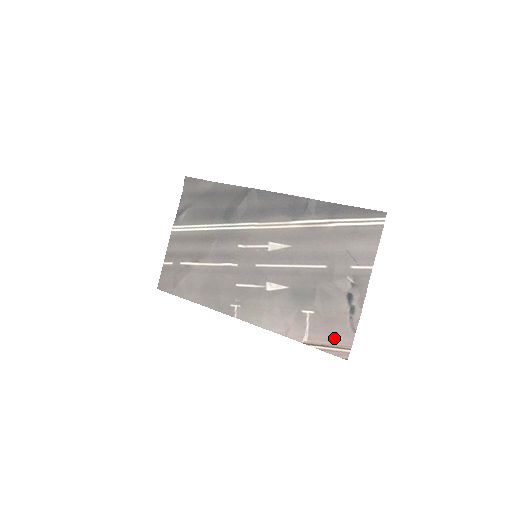
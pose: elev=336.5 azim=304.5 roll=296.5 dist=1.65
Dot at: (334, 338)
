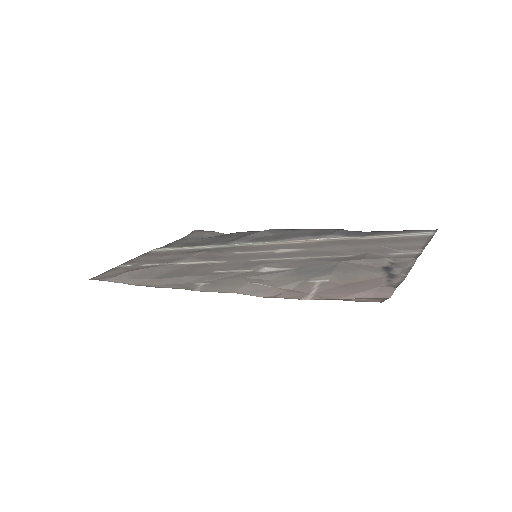
Dot at: (358, 294)
